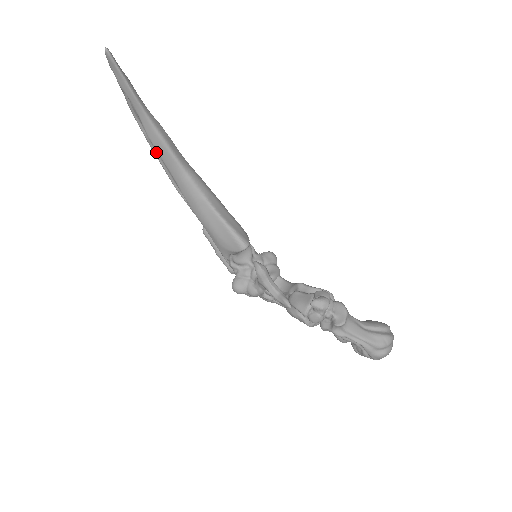
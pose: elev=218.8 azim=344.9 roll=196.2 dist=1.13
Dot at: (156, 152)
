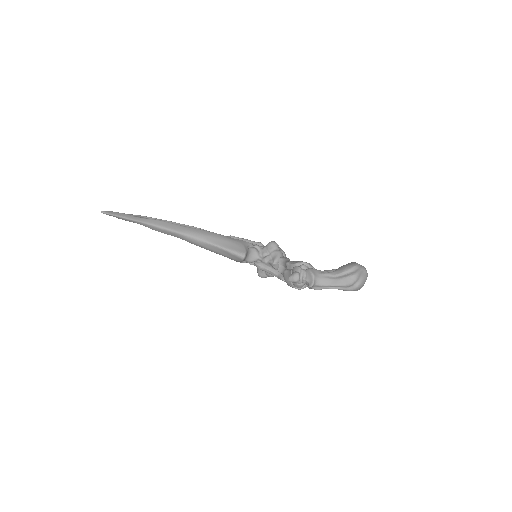
Dot at: occluded
